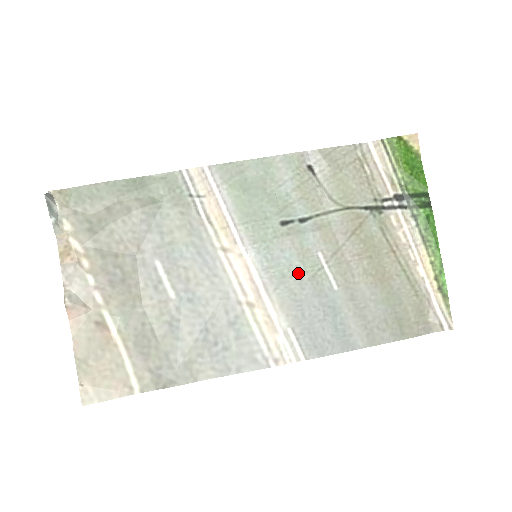
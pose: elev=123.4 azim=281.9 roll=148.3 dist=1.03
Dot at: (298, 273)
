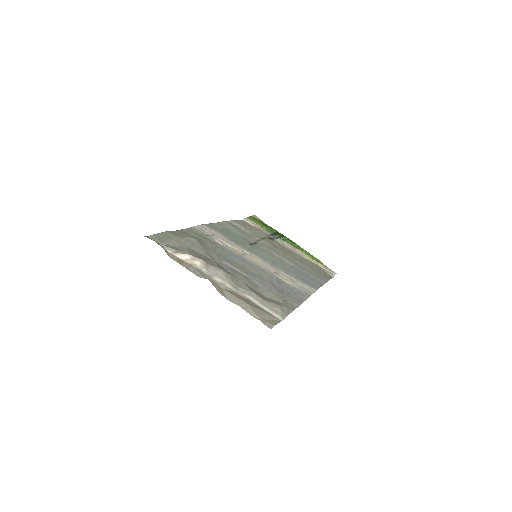
Dot at: (276, 261)
